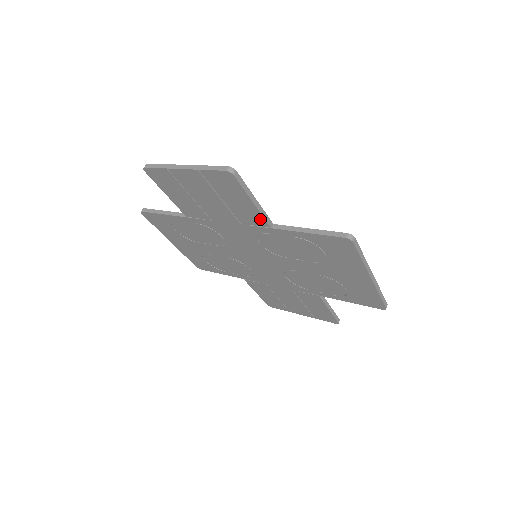
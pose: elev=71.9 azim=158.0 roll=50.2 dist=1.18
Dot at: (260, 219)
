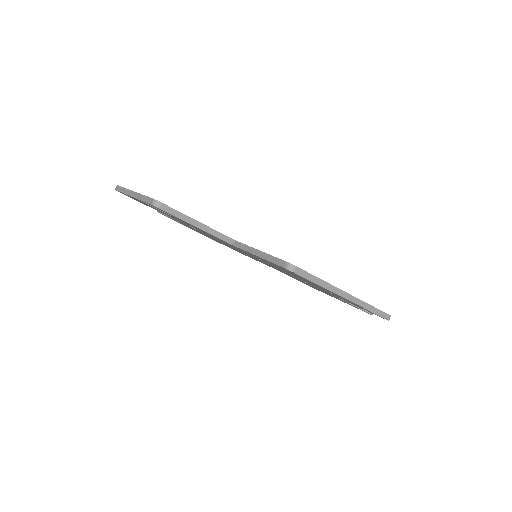
Dot at: (218, 238)
